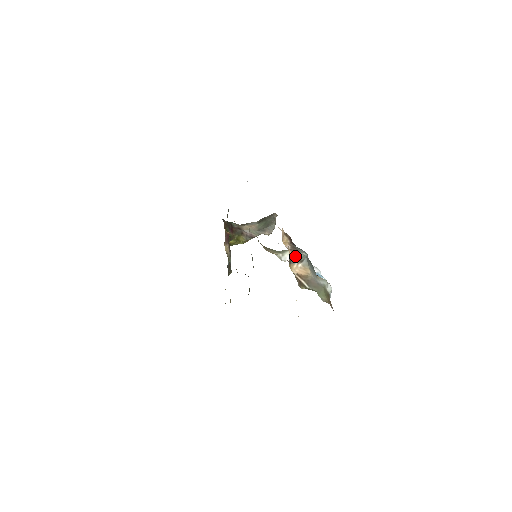
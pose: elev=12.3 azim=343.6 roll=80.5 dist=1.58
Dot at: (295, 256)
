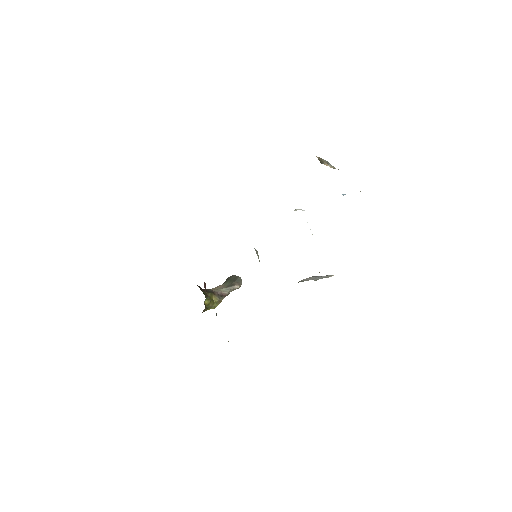
Dot at: (321, 159)
